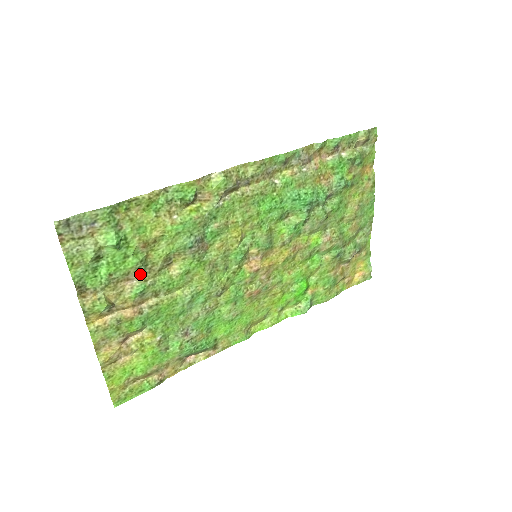
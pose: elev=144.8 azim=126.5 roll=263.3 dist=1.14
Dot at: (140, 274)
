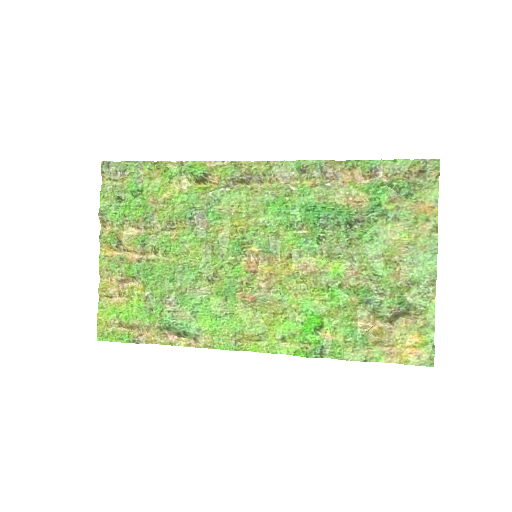
Dot at: (147, 226)
